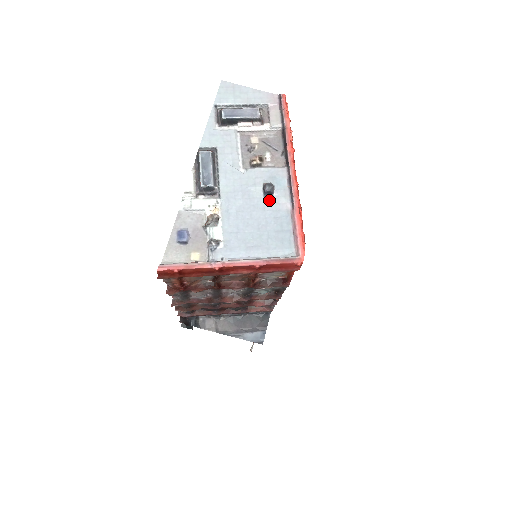
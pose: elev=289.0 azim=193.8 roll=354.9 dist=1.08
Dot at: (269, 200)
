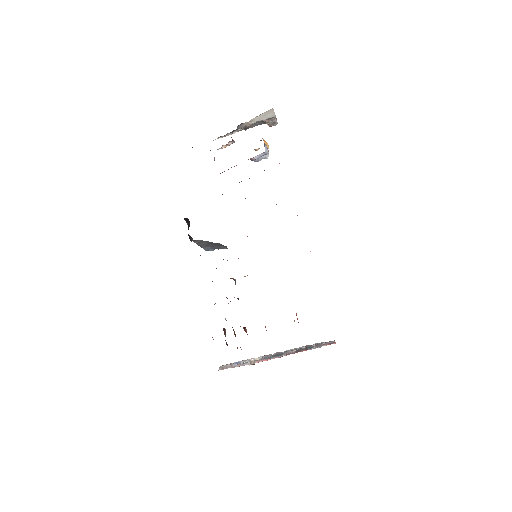
Dot at: occluded
